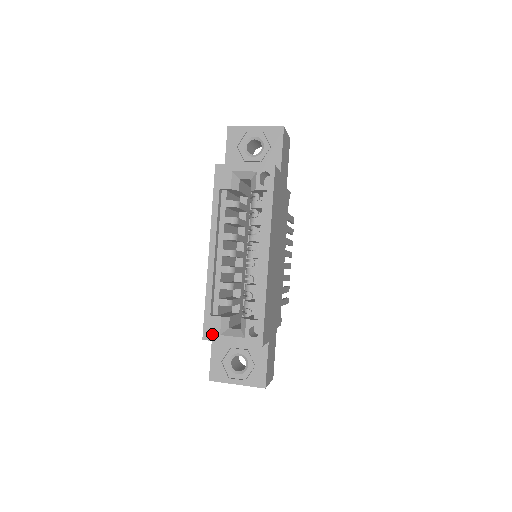
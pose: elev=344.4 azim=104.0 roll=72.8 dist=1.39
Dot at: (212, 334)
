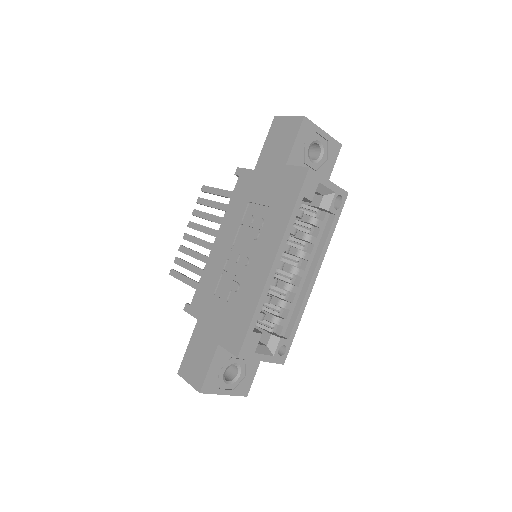
Dot at: (248, 352)
